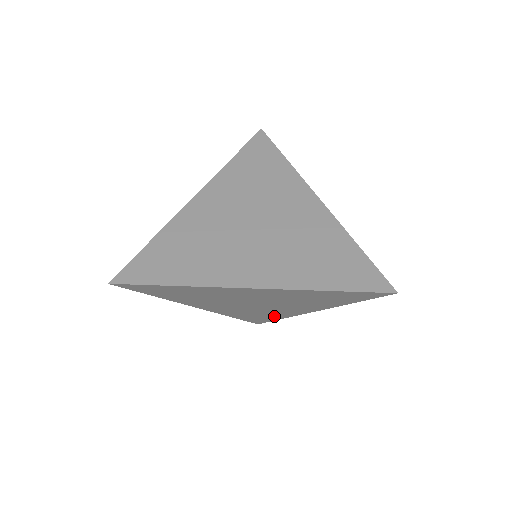
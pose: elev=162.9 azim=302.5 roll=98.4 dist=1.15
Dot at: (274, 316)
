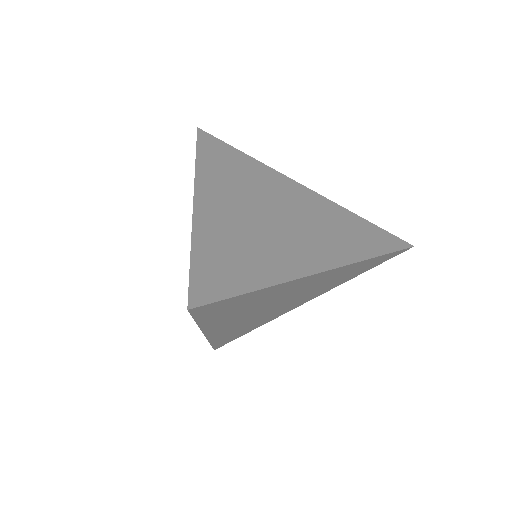
Dot at: (257, 325)
